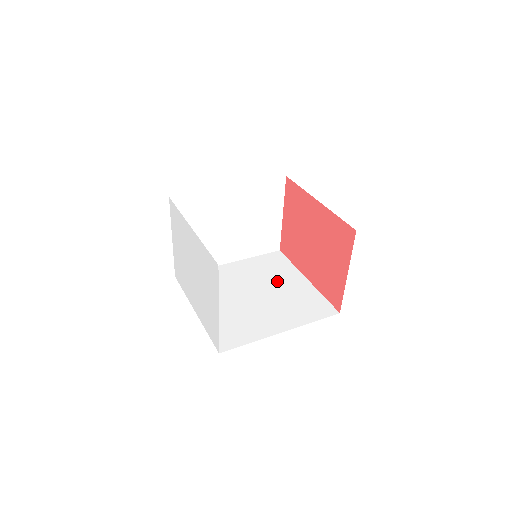
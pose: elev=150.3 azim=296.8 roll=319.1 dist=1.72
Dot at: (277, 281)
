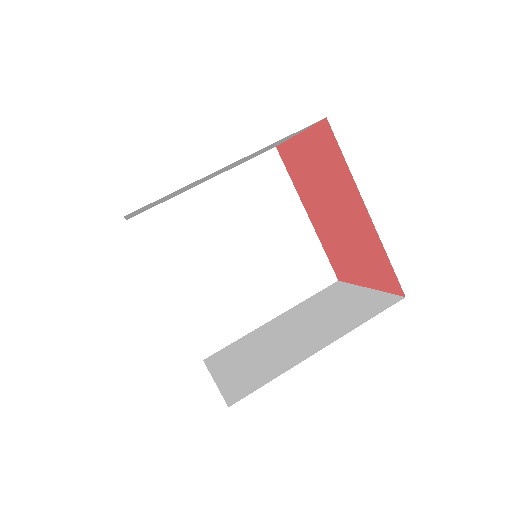
Dot at: (270, 223)
